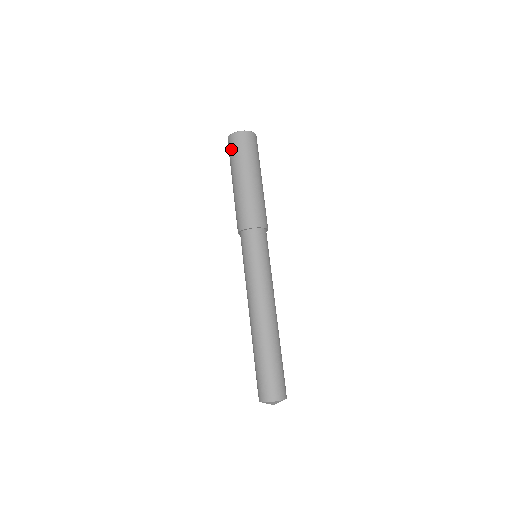
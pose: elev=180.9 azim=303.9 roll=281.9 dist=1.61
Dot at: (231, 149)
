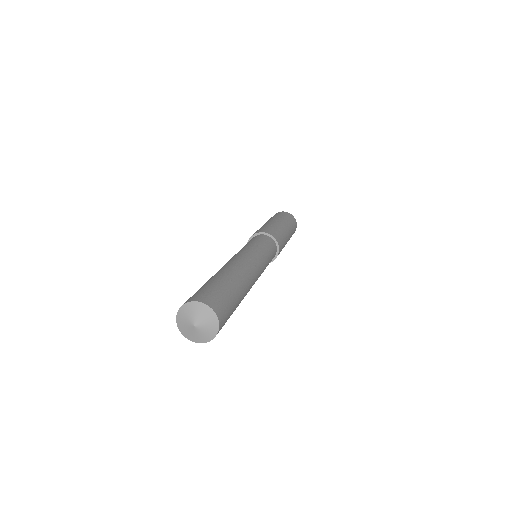
Dot at: occluded
